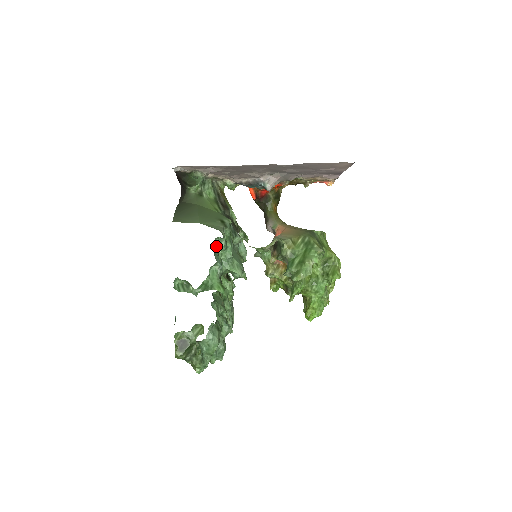
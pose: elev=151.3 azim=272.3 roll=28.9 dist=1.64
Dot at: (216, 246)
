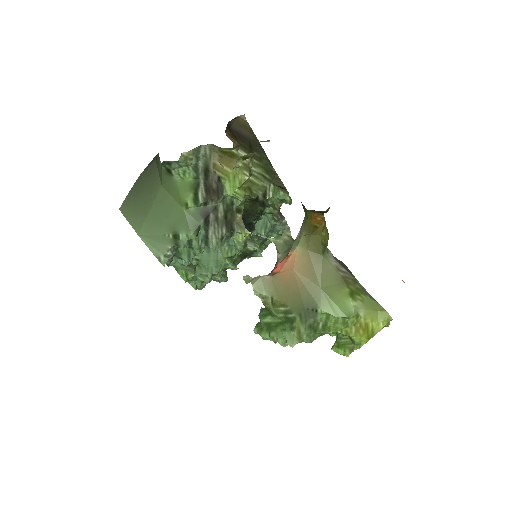
Dot at: occluded
